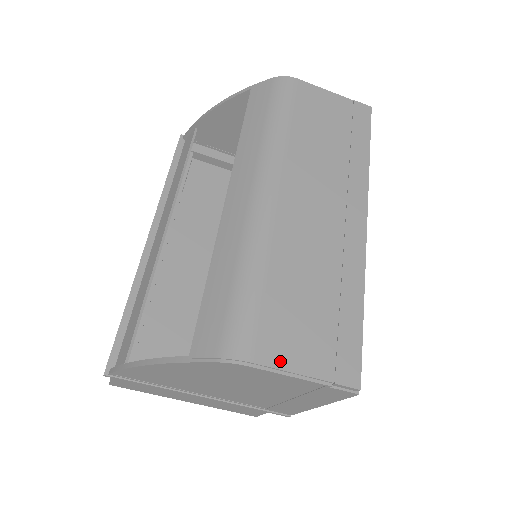
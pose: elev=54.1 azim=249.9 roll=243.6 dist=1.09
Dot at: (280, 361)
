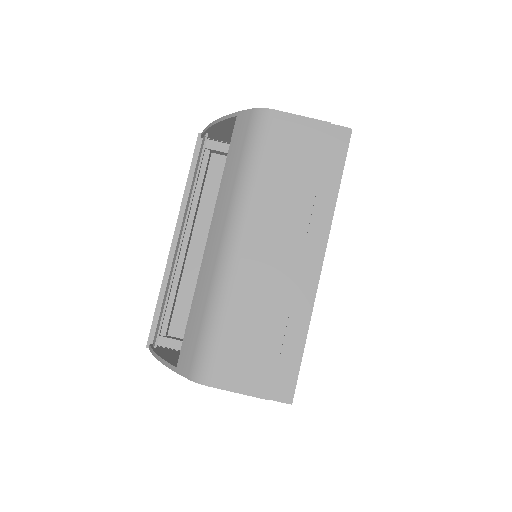
Dot at: (230, 383)
